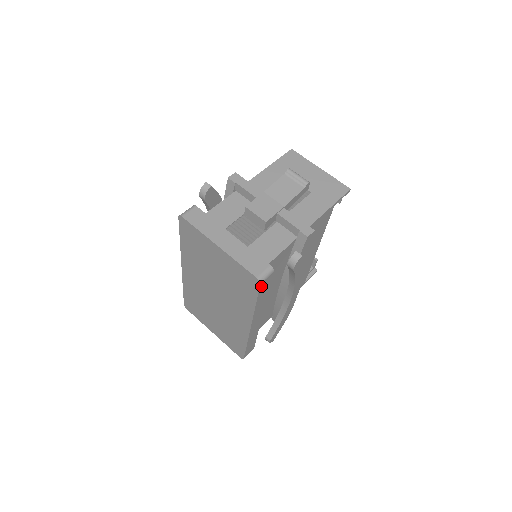
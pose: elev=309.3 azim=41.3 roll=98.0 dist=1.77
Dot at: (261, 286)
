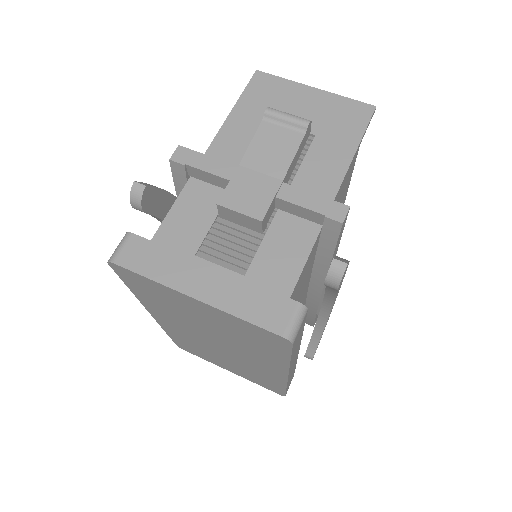
Dot at: occluded
